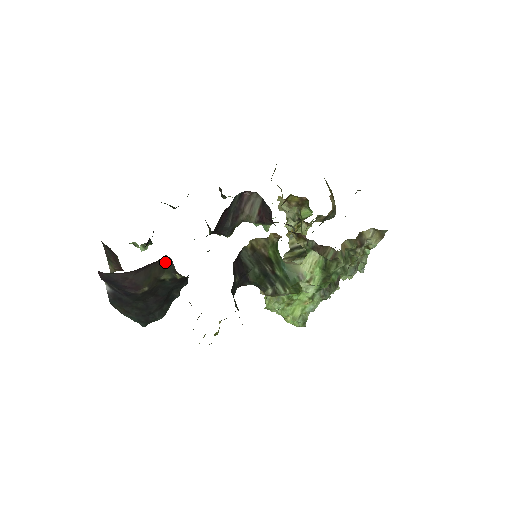
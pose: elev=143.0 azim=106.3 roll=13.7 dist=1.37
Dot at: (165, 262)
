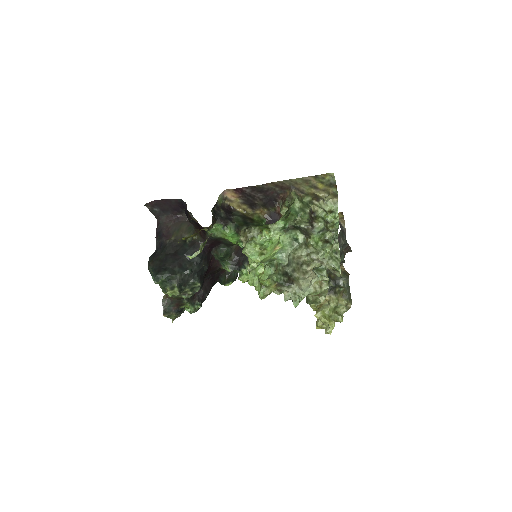
Dot at: (192, 225)
